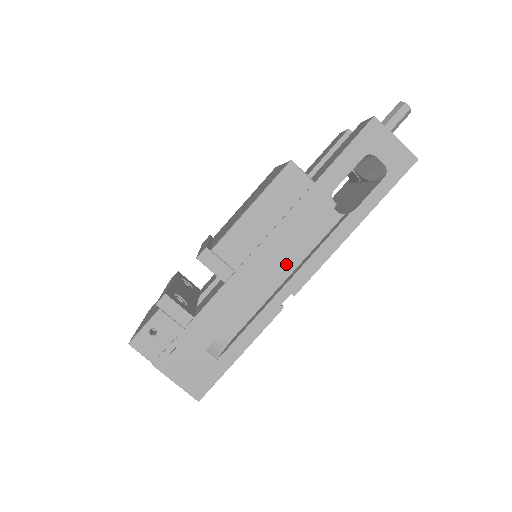
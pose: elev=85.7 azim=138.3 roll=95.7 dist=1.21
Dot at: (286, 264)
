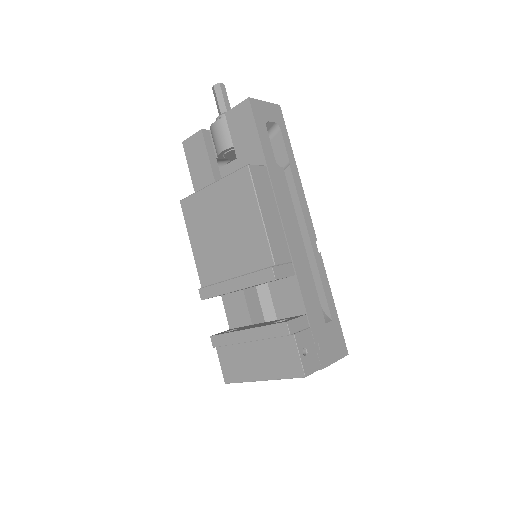
Dot at: occluded
